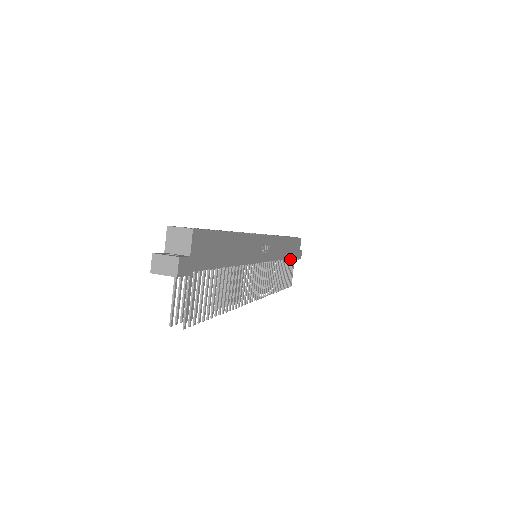
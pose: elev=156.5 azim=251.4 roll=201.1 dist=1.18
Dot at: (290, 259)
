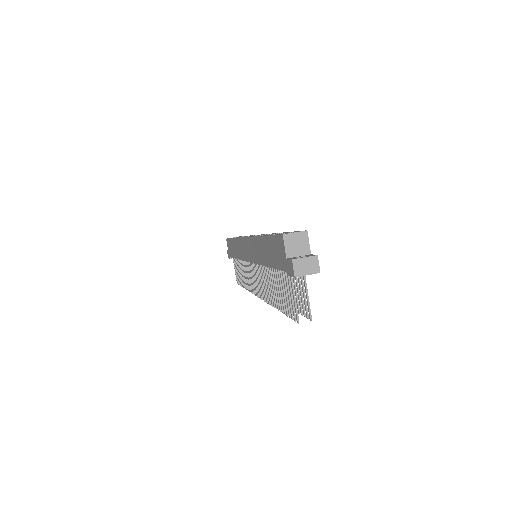
Dot at: occluded
